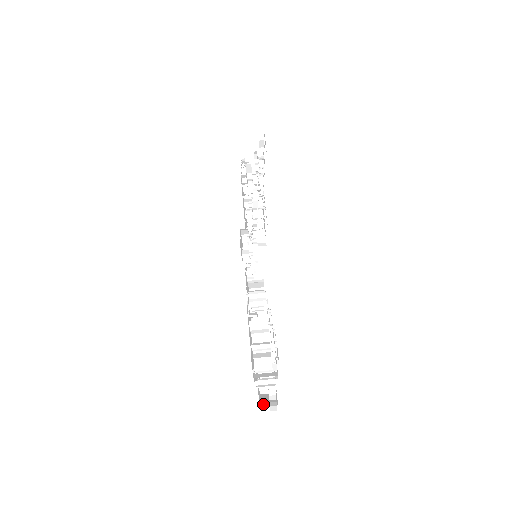
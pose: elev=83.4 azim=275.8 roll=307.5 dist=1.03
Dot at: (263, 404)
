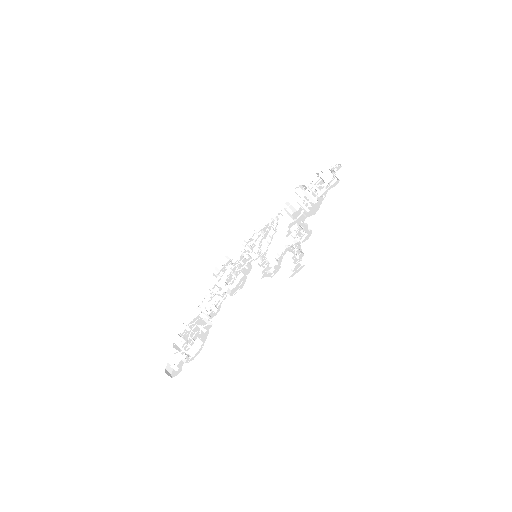
Dot at: (176, 334)
